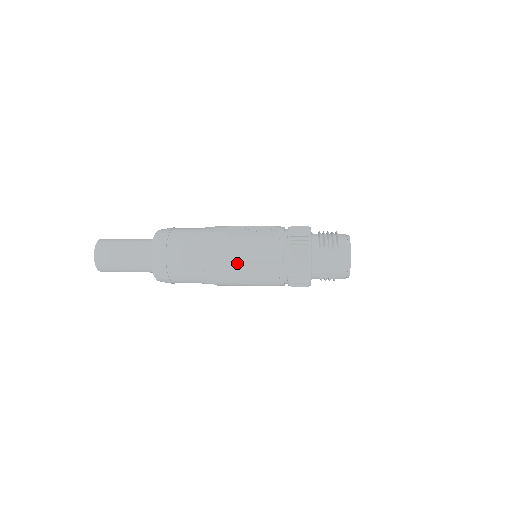
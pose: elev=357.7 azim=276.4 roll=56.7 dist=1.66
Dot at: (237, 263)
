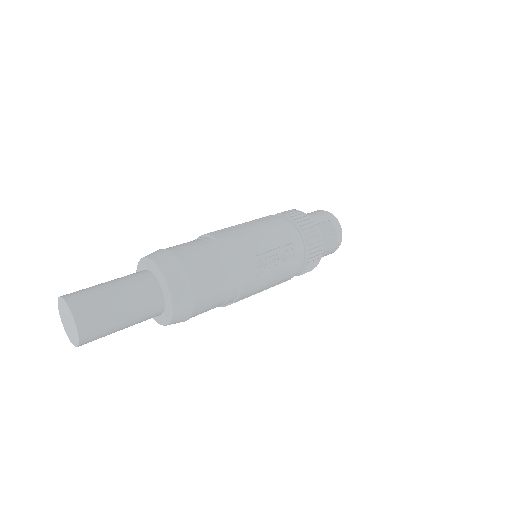
Dot at: occluded
